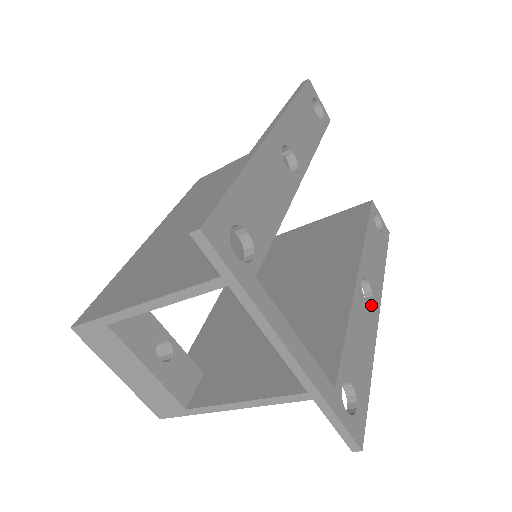
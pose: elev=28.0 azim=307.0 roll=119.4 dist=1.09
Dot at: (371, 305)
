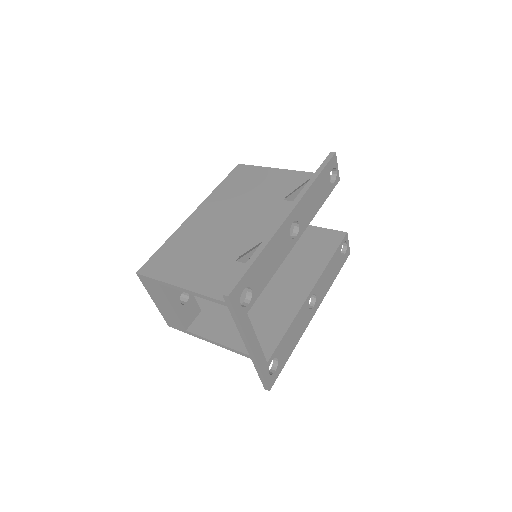
Dot at: (311, 310)
